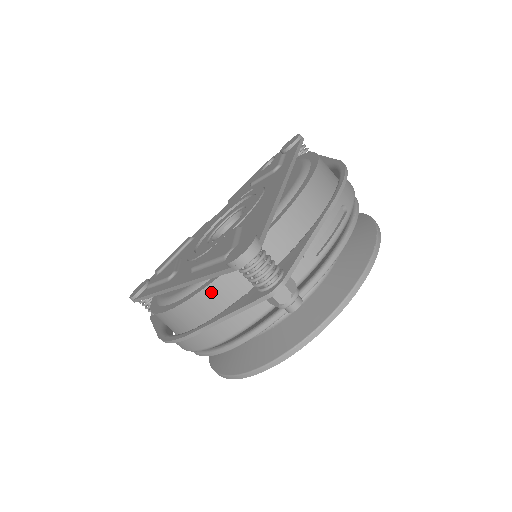
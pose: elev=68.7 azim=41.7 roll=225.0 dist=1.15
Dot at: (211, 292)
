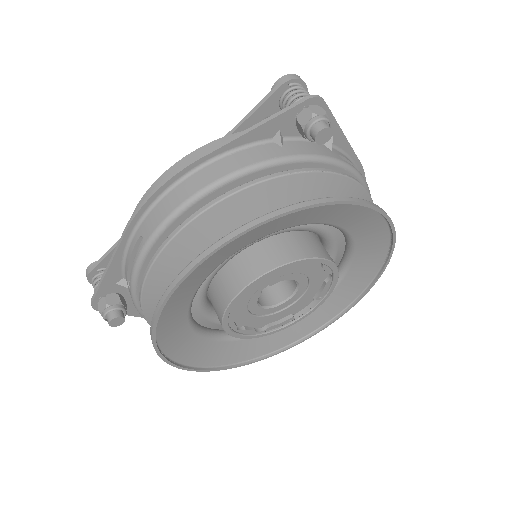
Dot at: occluded
